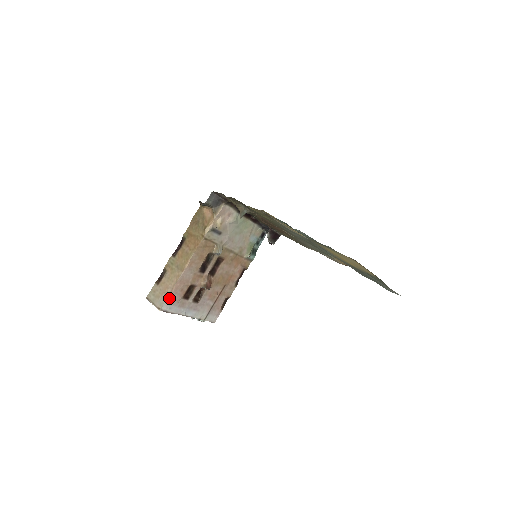
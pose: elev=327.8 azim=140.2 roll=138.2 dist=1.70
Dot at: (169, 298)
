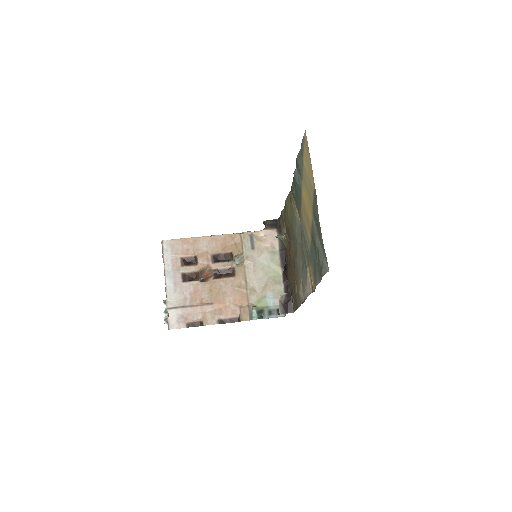
Dot at: (176, 242)
